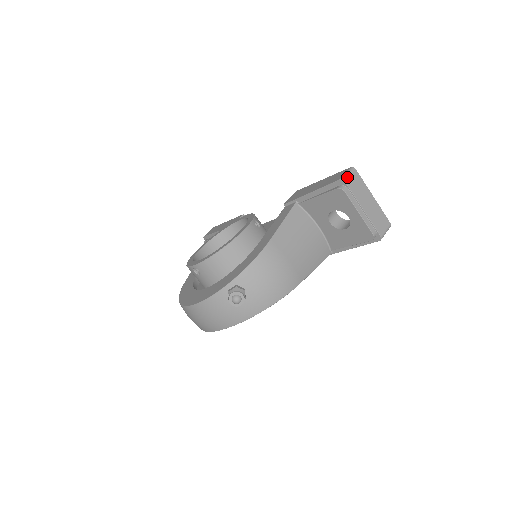
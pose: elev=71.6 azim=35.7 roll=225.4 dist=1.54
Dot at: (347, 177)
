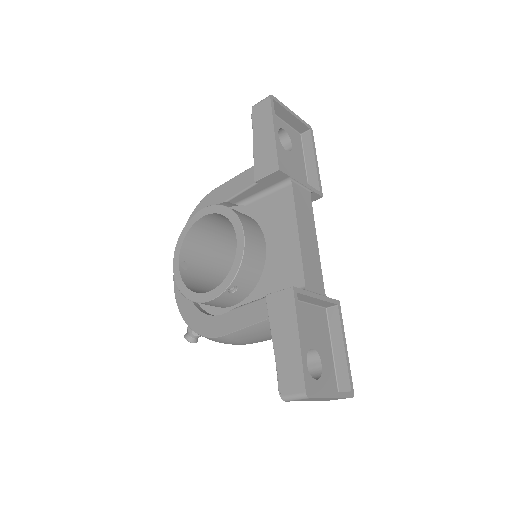
Dot at: (290, 400)
